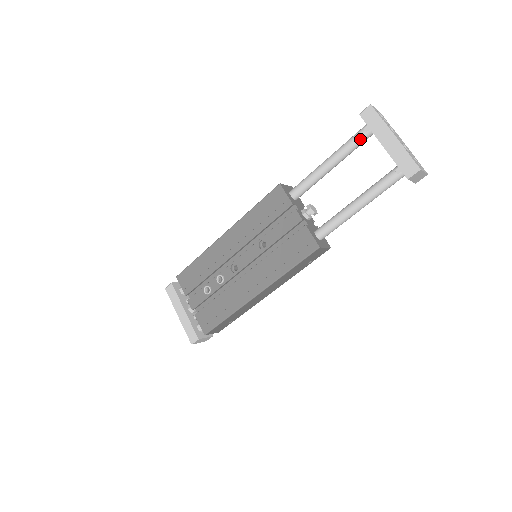
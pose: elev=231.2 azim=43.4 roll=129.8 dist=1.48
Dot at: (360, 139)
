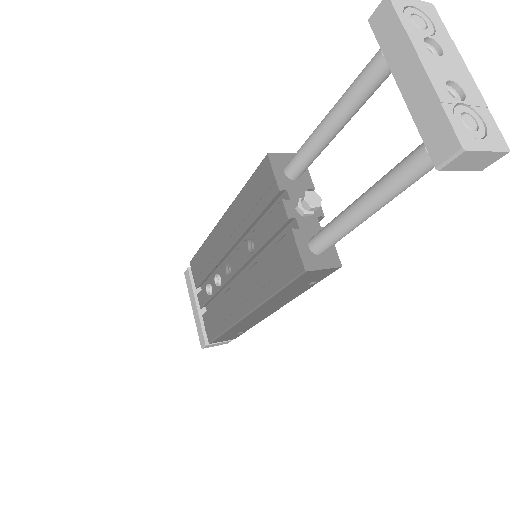
Dot at: (375, 72)
